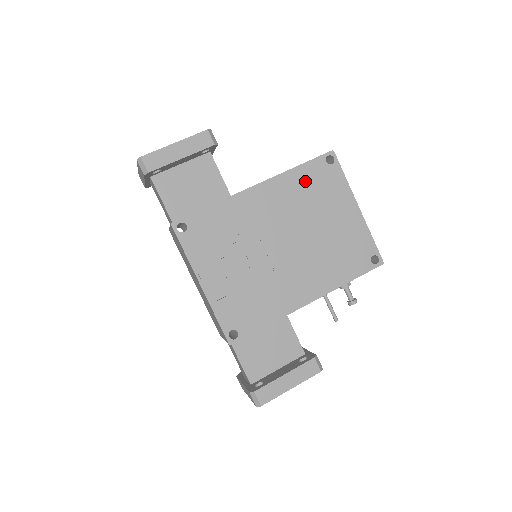
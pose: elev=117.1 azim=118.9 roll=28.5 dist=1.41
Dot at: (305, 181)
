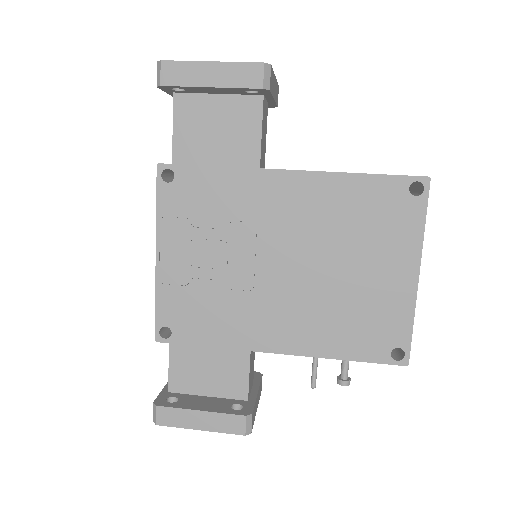
Dot at: (361, 199)
